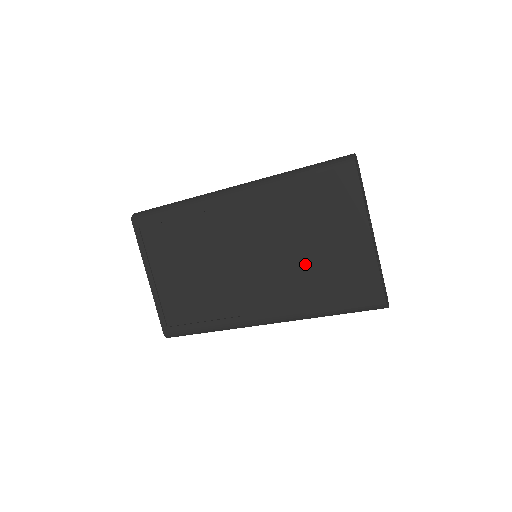
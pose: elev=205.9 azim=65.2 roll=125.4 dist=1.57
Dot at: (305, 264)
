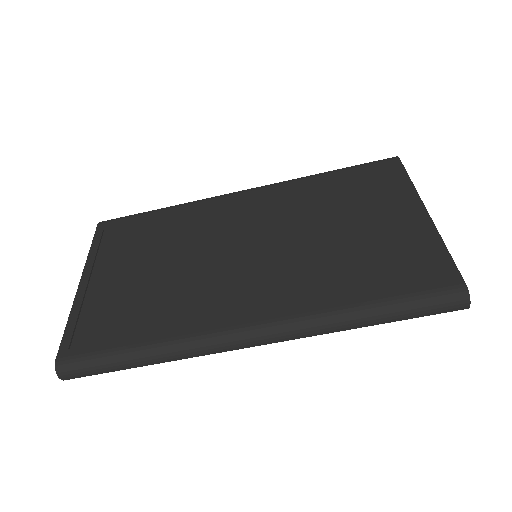
Dot at: (331, 248)
